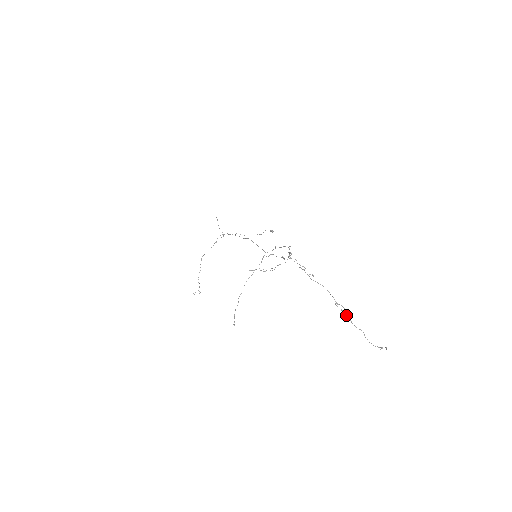
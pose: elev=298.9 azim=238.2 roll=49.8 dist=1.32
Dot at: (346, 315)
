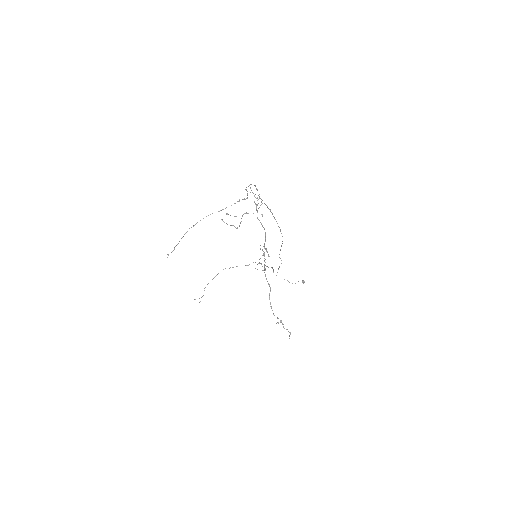
Dot at: occluded
